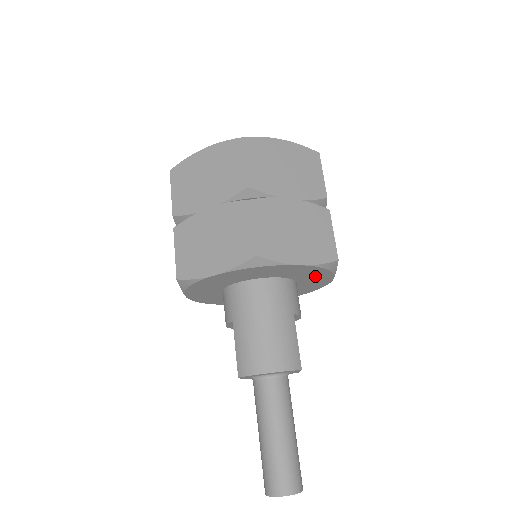
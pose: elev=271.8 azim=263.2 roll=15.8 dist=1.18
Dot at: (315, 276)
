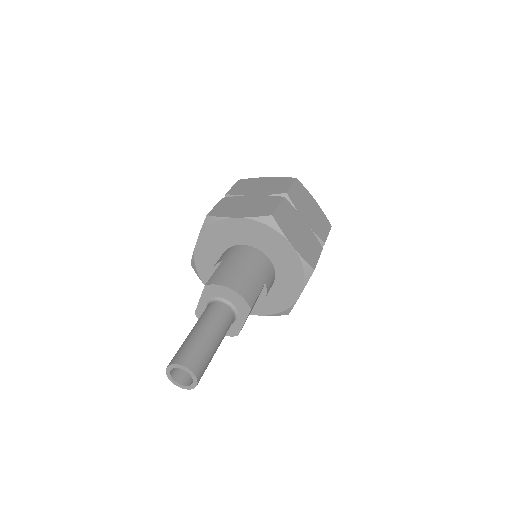
Dot at: (291, 279)
